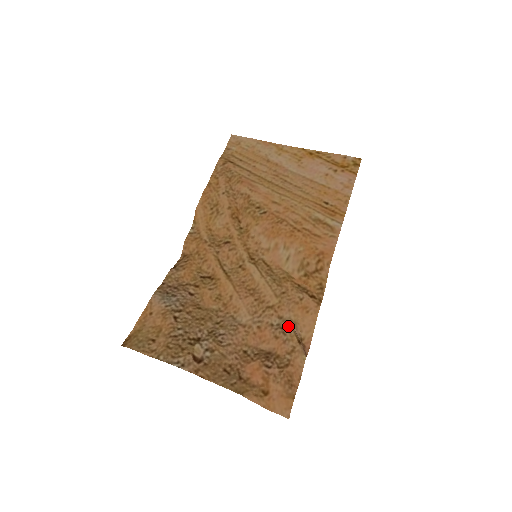
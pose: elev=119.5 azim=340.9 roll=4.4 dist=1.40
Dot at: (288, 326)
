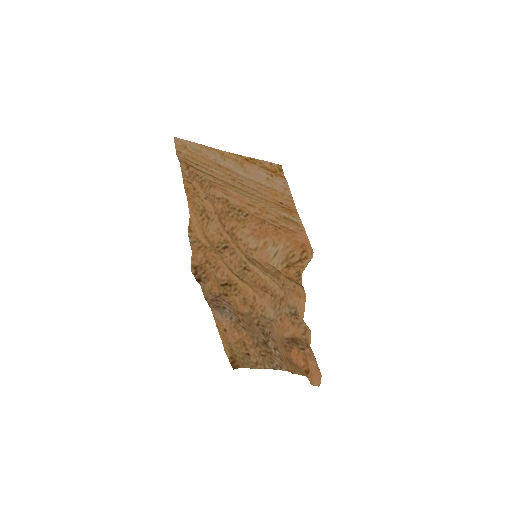
Dot at: (296, 312)
